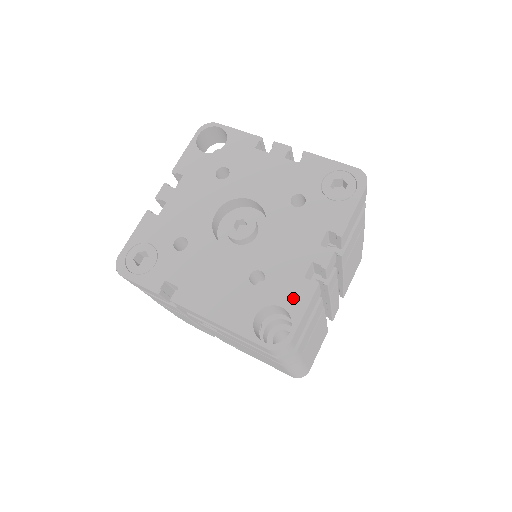
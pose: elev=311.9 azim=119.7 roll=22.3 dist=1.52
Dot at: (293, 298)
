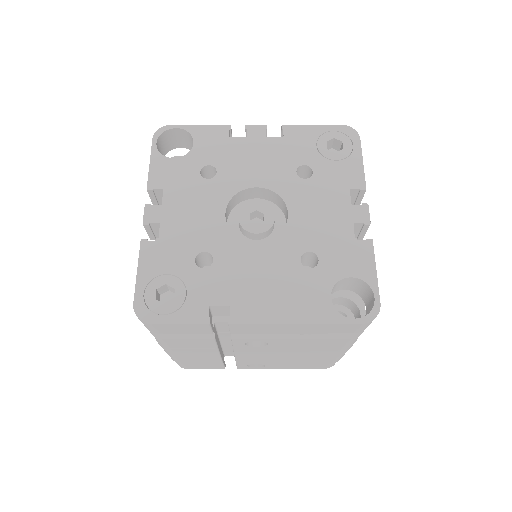
Dot at: (357, 264)
